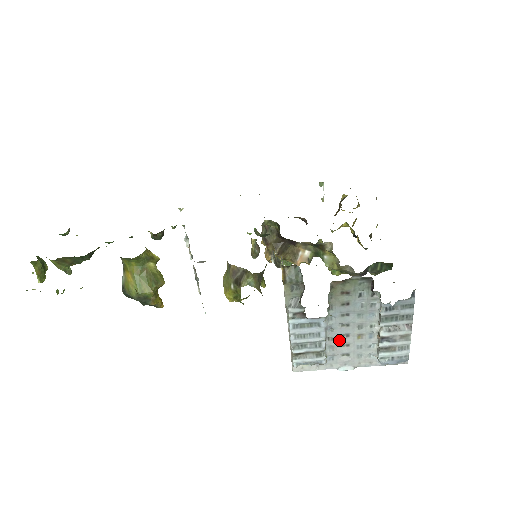
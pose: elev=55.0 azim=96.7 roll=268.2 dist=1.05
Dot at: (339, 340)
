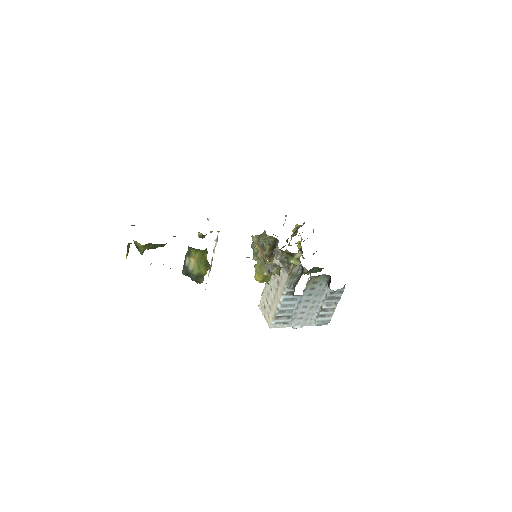
Dot at: (301, 309)
